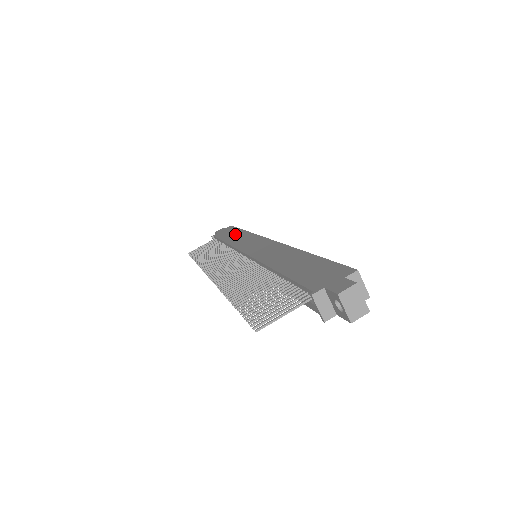
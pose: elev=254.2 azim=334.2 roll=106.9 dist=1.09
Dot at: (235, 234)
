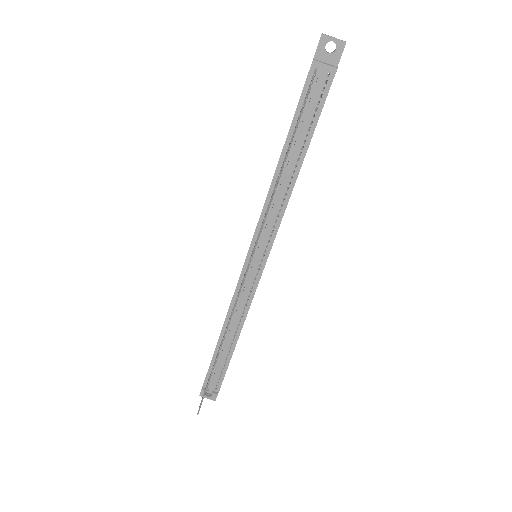
Dot at: occluded
